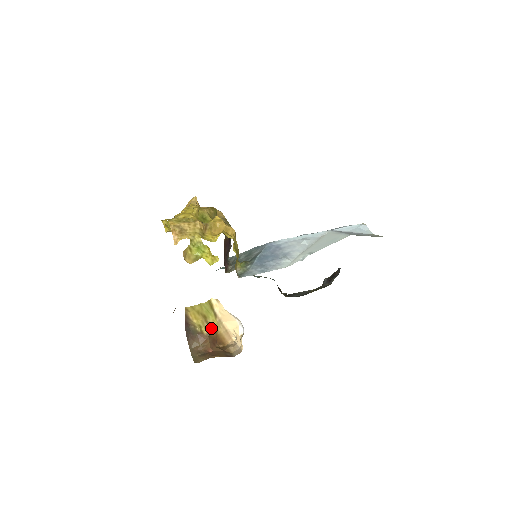
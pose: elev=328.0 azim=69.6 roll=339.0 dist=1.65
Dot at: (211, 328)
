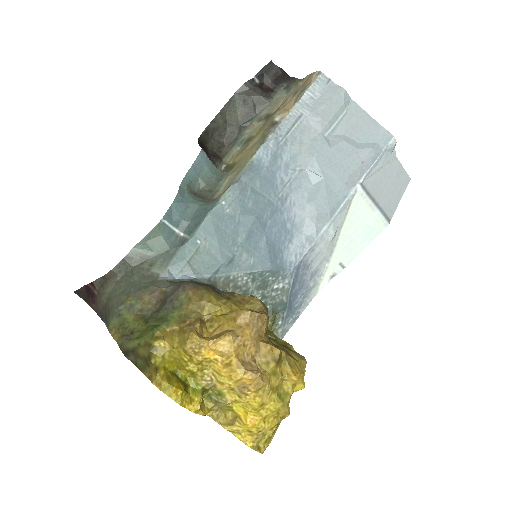
Dot at: occluded
